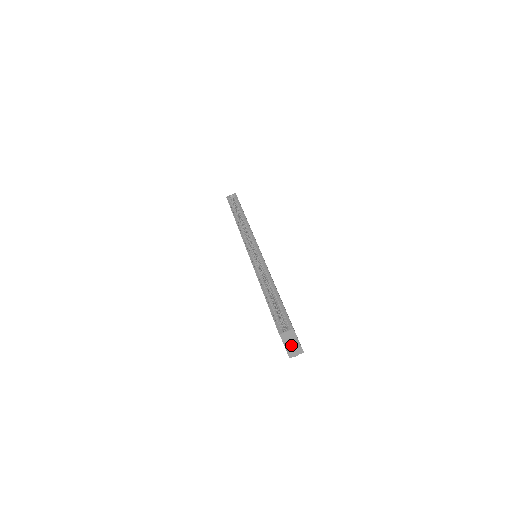
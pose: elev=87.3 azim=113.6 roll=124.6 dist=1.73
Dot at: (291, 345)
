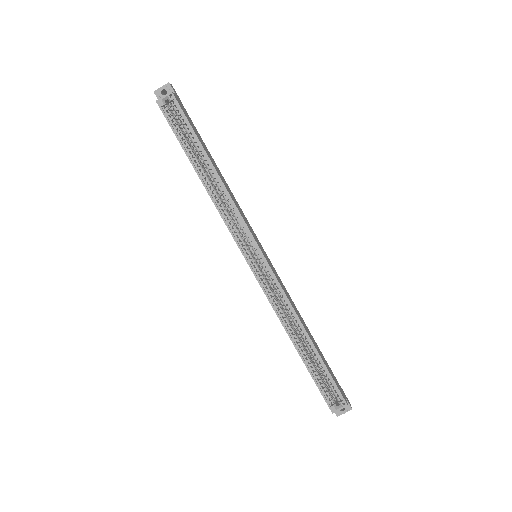
Dot at: occluded
